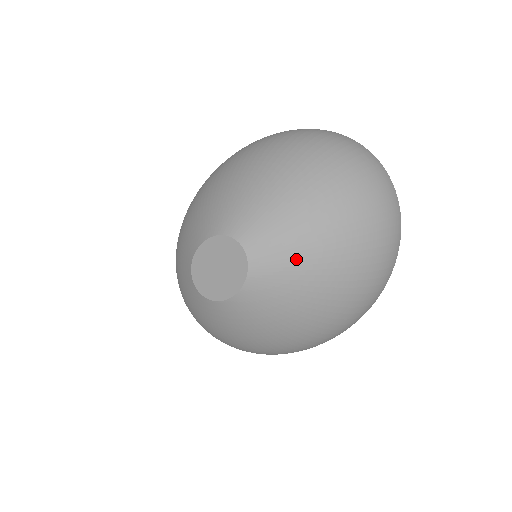
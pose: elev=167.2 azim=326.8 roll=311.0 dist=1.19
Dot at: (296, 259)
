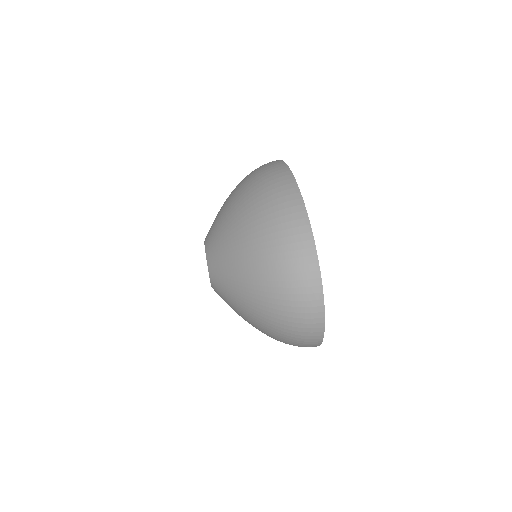
Dot at: (234, 309)
